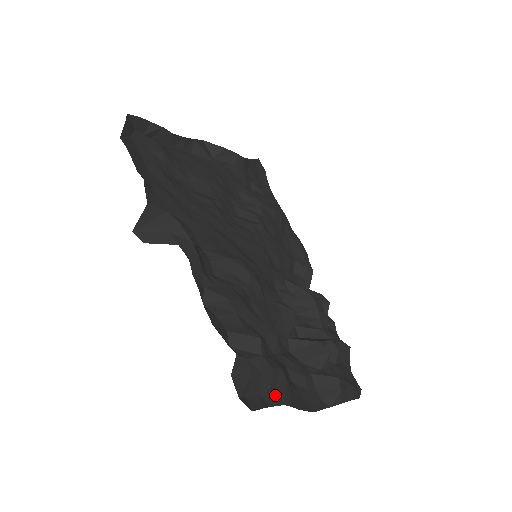
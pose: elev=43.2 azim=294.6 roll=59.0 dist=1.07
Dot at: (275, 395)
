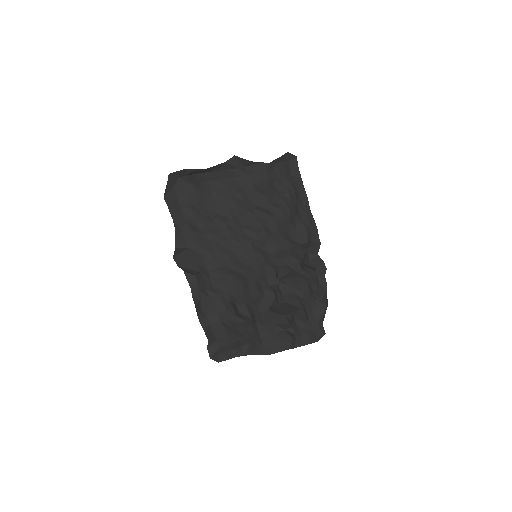
Dot at: (238, 352)
